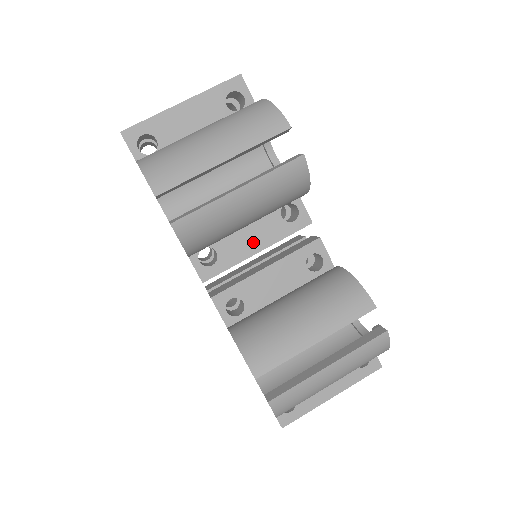
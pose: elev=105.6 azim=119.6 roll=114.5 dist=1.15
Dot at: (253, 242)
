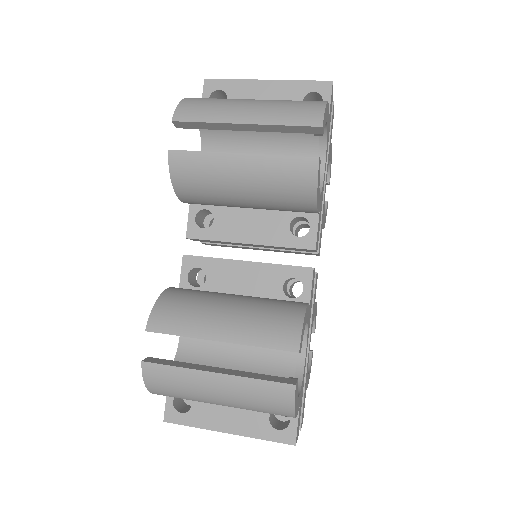
Dot at: (250, 231)
